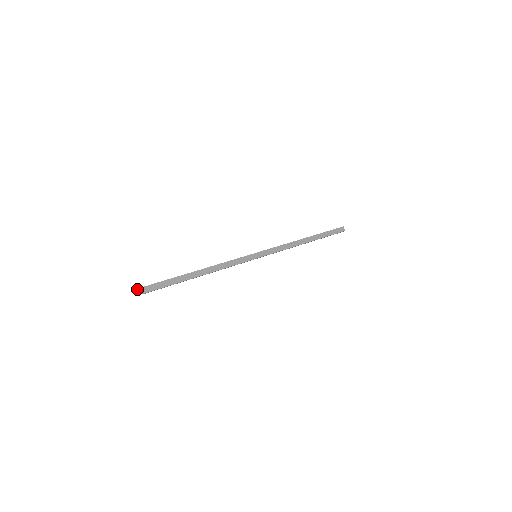
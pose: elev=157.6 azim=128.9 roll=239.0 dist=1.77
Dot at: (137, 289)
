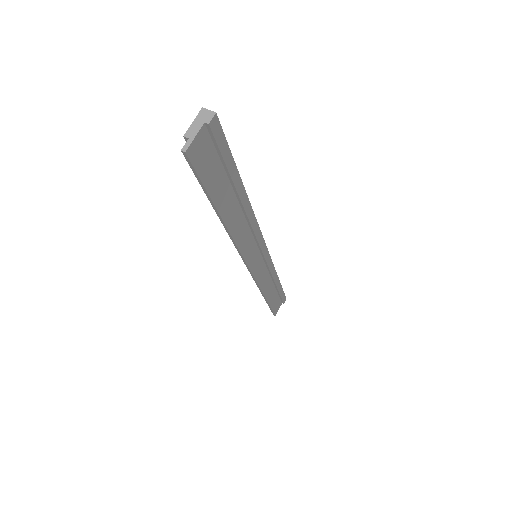
Dot at: occluded
